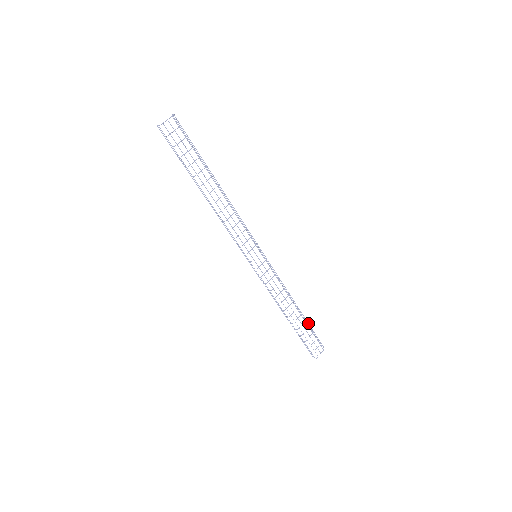
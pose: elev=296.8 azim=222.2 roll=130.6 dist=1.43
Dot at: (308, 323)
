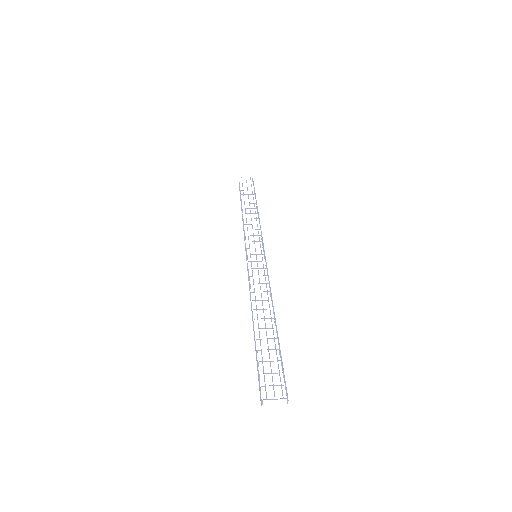
Dot at: occluded
